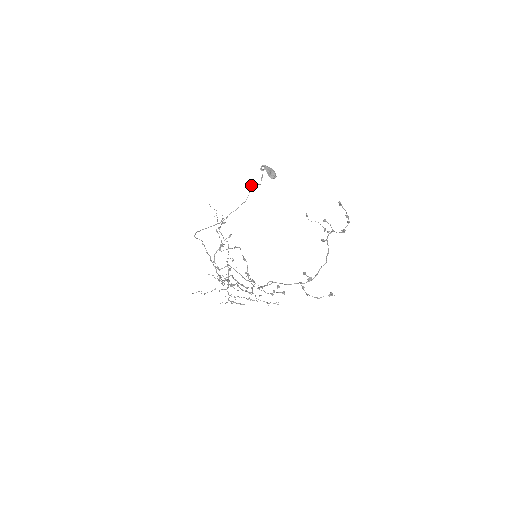
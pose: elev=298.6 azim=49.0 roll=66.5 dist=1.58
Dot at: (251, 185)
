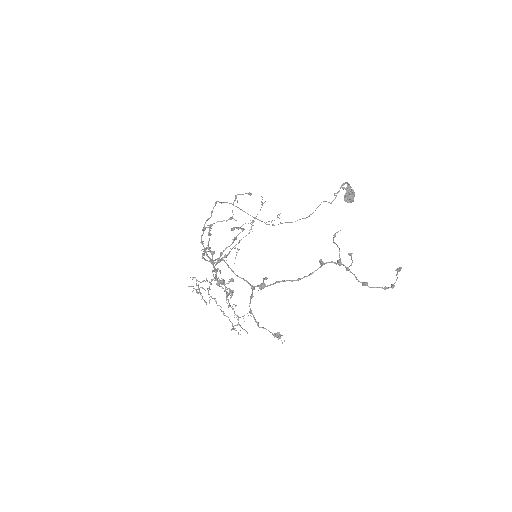
Dot at: (323, 201)
